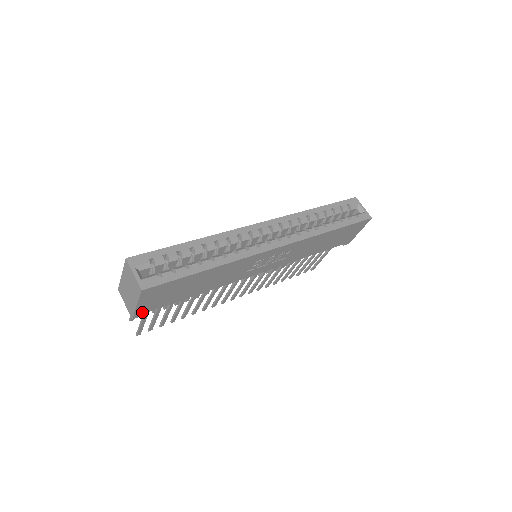
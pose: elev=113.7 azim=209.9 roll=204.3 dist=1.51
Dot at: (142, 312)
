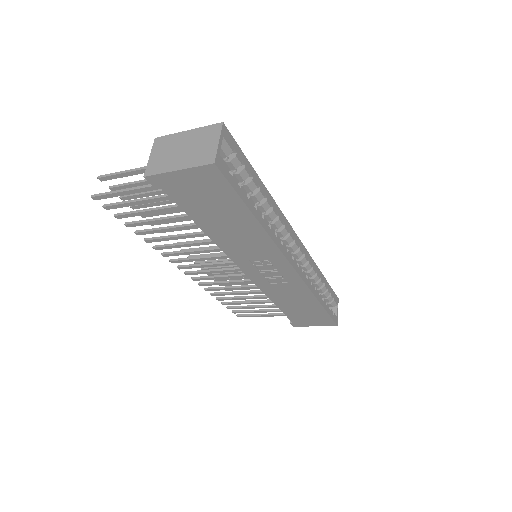
Dot at: (161, 182)
